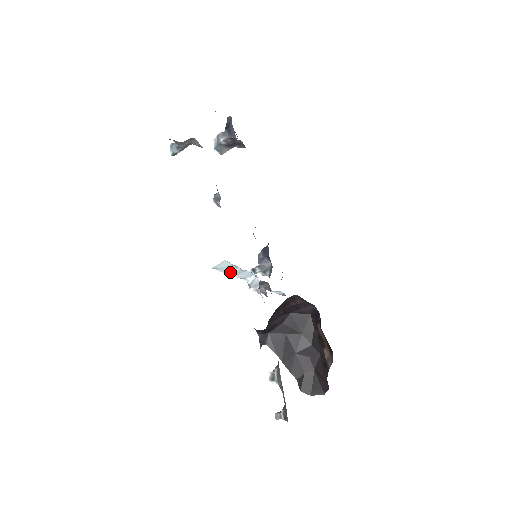
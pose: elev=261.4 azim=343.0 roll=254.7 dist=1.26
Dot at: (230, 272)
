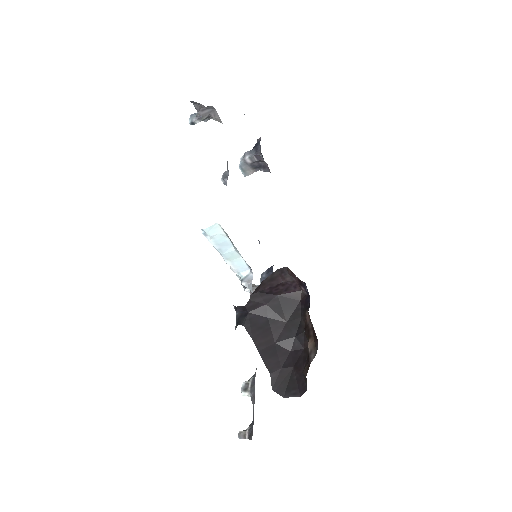
Dot at: (222, 251)
